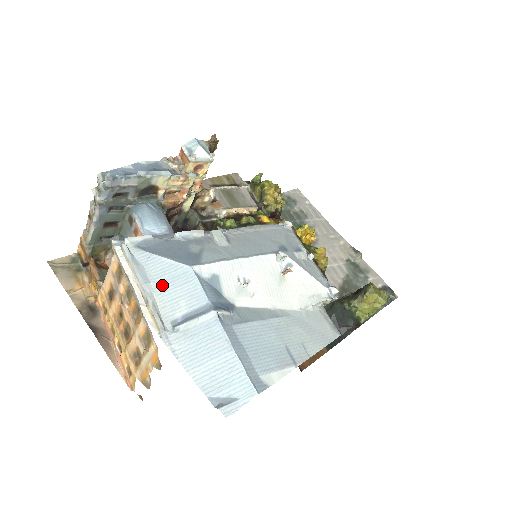
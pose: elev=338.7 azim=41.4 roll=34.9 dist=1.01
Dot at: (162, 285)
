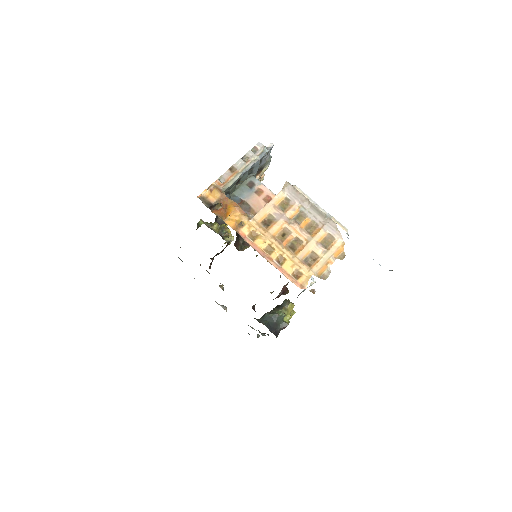
Dot at: occluded
